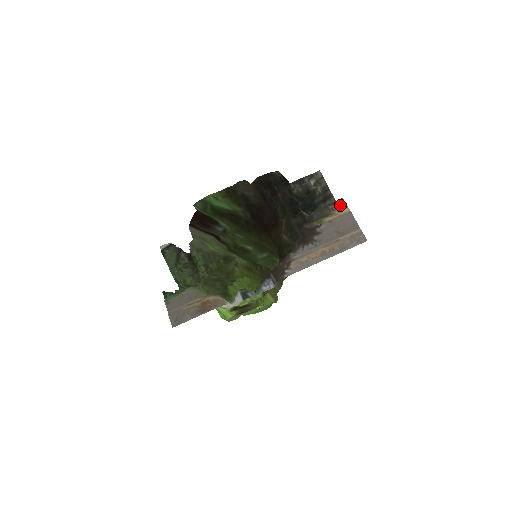
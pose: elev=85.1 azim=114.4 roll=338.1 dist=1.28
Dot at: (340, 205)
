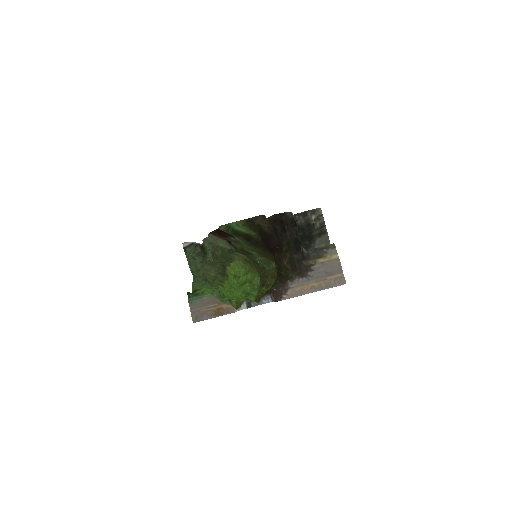
Dot at: (332, 250)
